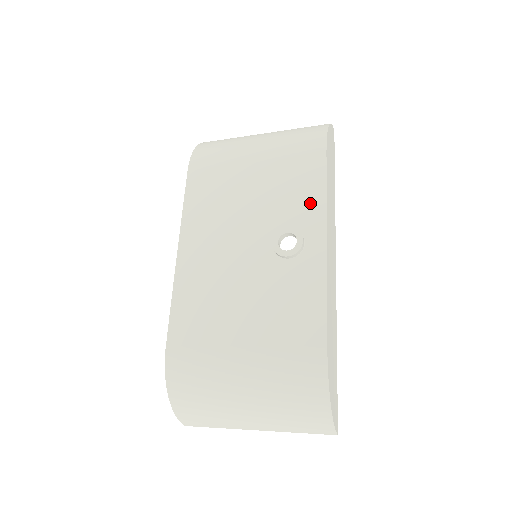
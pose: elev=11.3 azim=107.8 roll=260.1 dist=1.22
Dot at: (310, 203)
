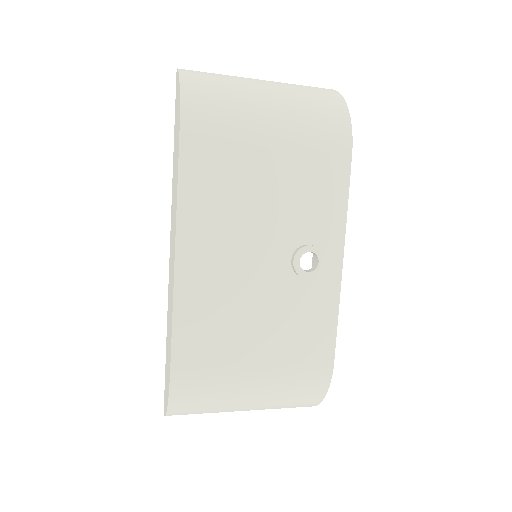
Dot at: (331, 216)
